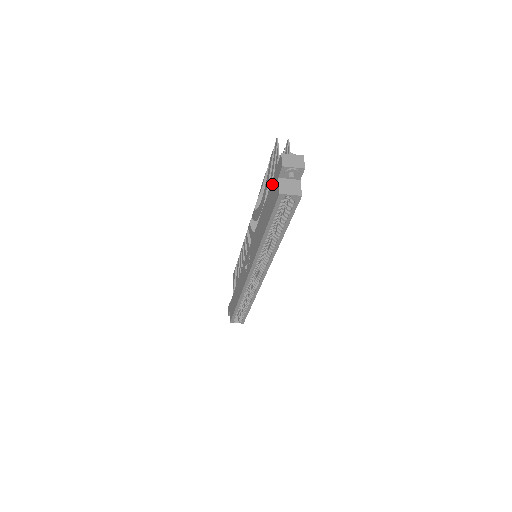
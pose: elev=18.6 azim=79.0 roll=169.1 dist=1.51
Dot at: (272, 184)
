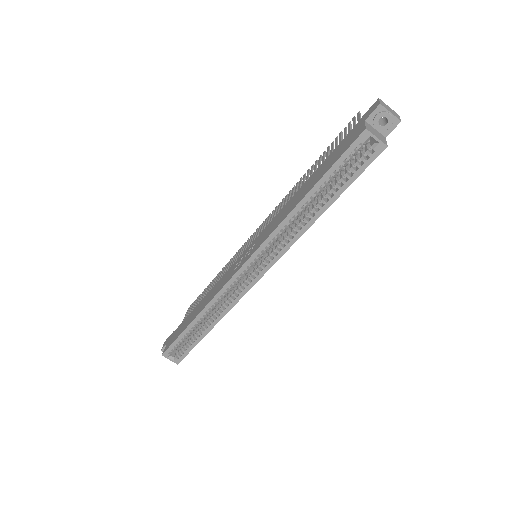
Dot at: (345, 138)
